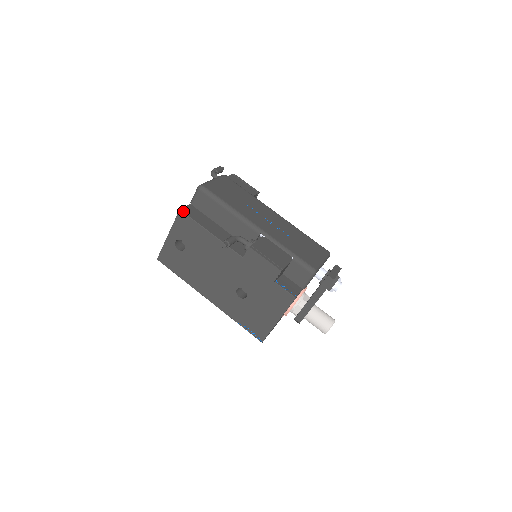
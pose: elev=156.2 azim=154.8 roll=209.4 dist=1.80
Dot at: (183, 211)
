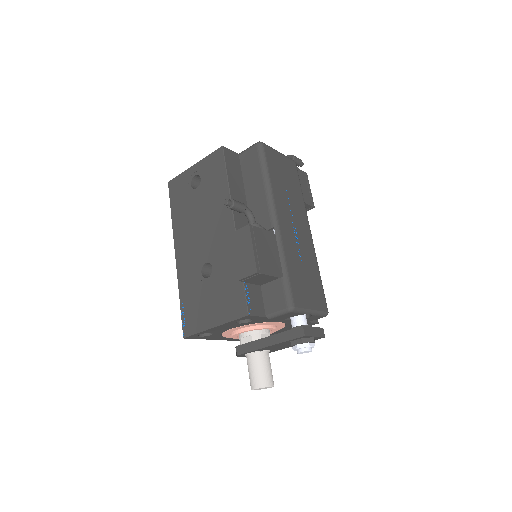
Dot at: (224, 150)
